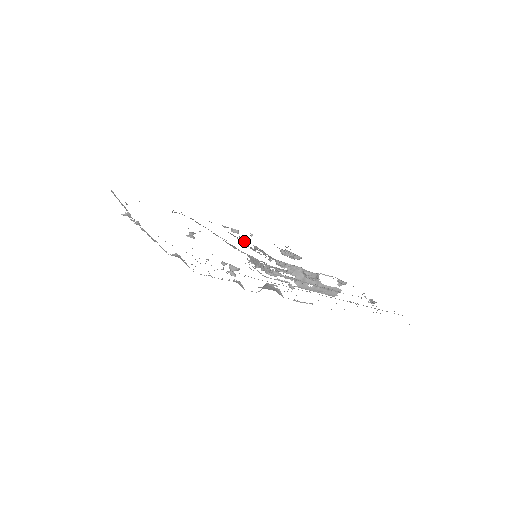
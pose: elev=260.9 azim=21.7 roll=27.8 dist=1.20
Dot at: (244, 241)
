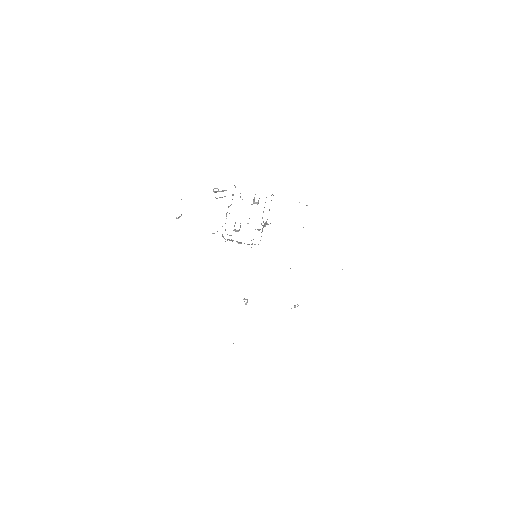
Dot at: occluded
